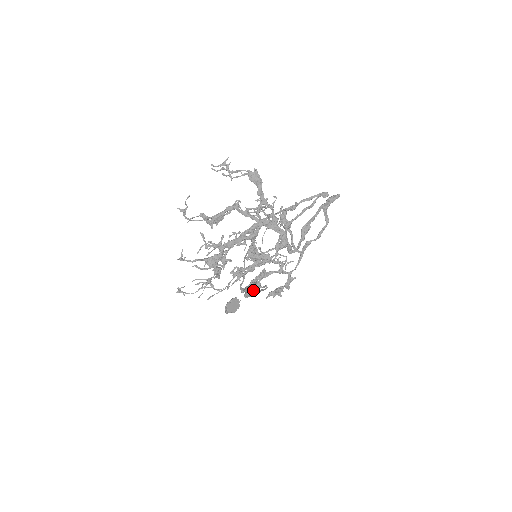
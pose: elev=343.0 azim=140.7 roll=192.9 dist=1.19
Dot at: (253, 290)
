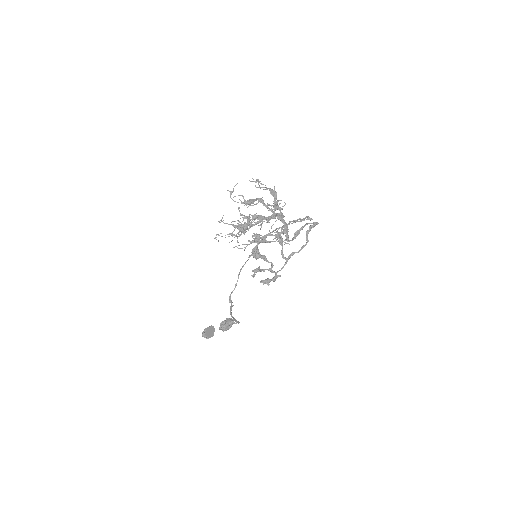
Dot at: (228, 323)
